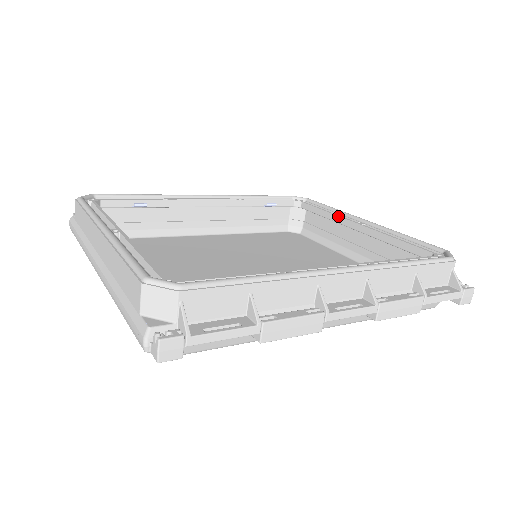
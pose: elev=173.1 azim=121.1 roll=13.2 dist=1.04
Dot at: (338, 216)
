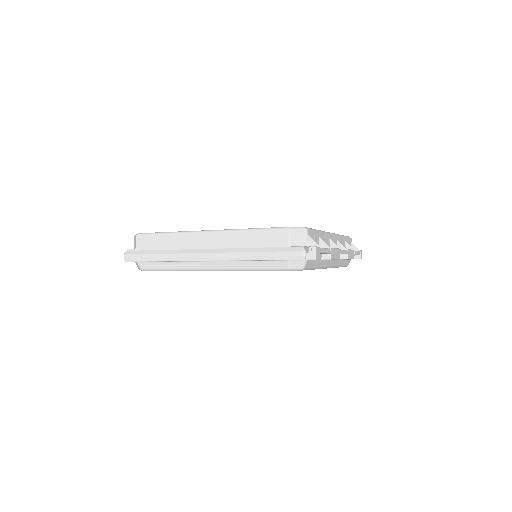
Dot at: occluded
